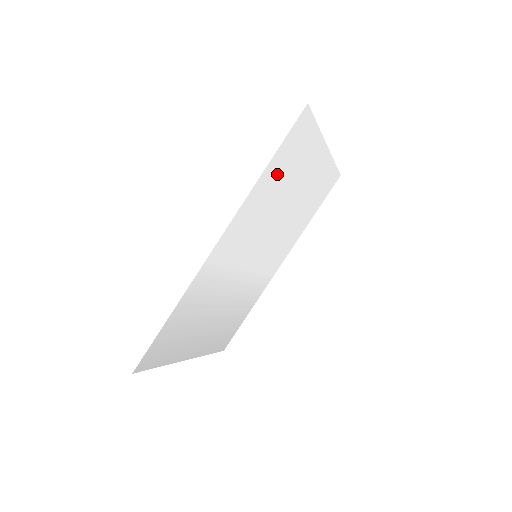
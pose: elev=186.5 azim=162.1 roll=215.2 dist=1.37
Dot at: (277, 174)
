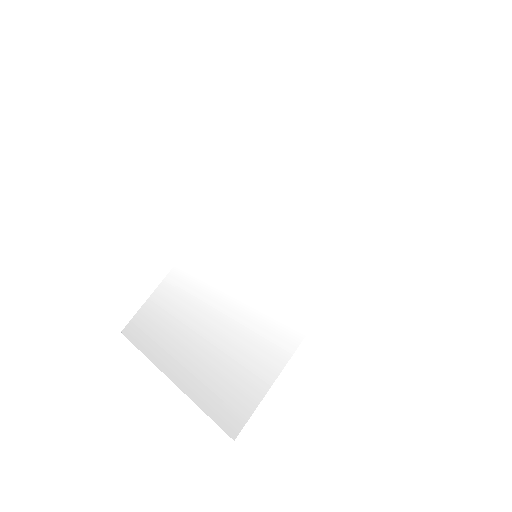
Dot at: (361, 207)
